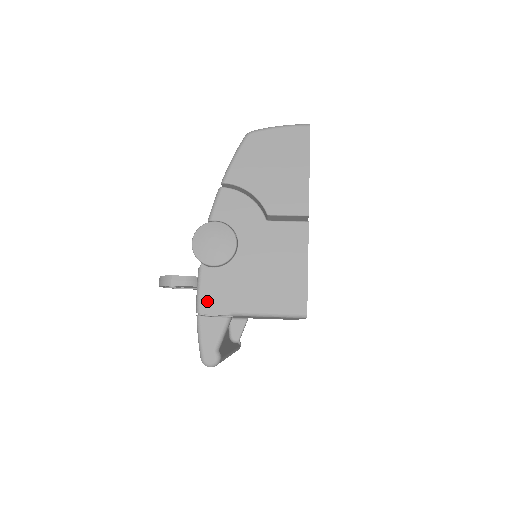
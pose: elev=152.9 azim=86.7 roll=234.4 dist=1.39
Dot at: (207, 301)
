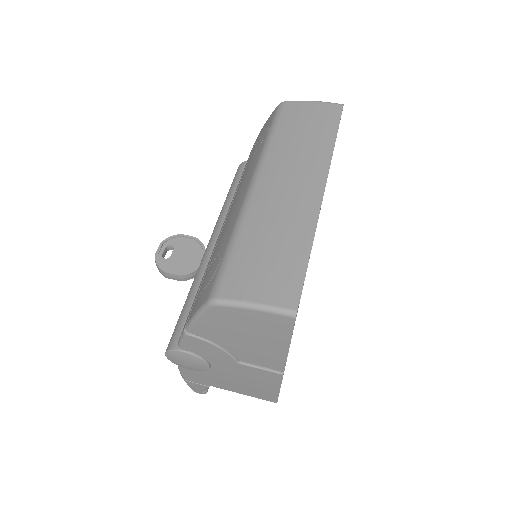
Dot at: (189, 378)
